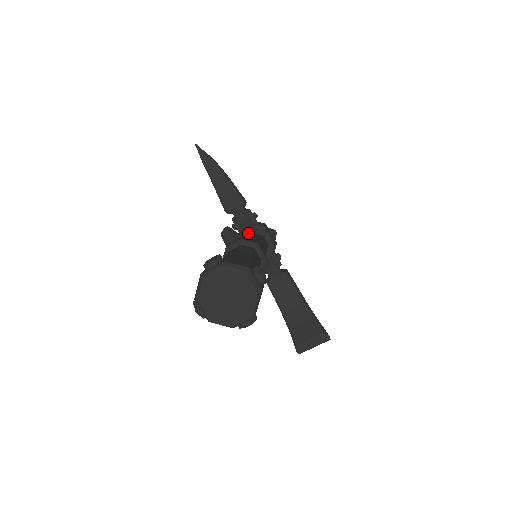
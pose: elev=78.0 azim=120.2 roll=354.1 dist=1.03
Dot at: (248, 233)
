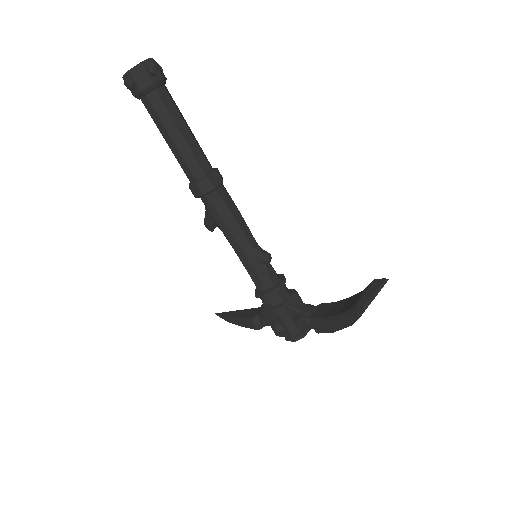
Dot at: occluded
